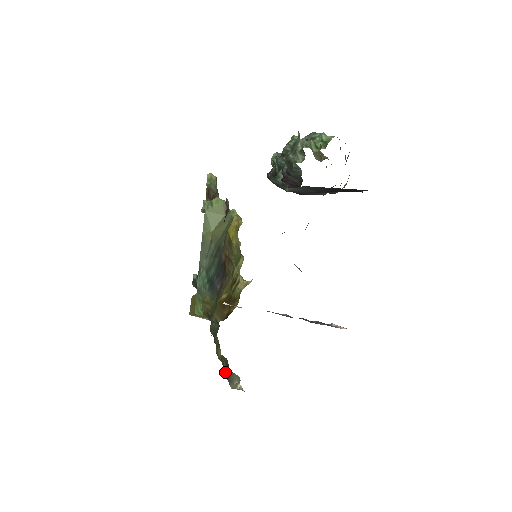
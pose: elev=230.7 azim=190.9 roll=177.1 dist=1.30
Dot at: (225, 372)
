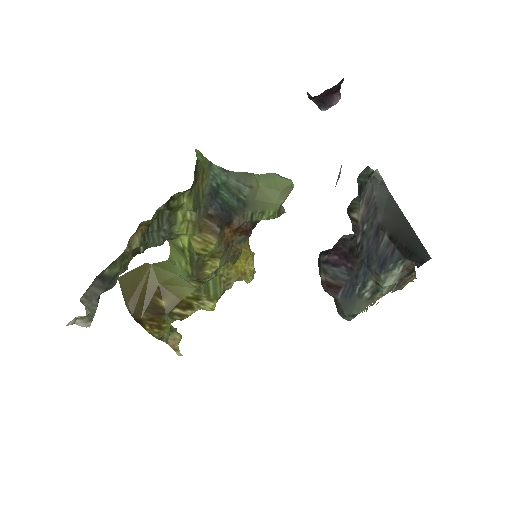
Dot at: (105, 273)
